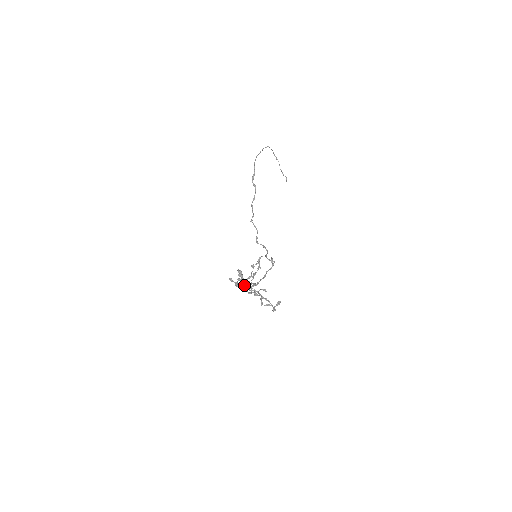
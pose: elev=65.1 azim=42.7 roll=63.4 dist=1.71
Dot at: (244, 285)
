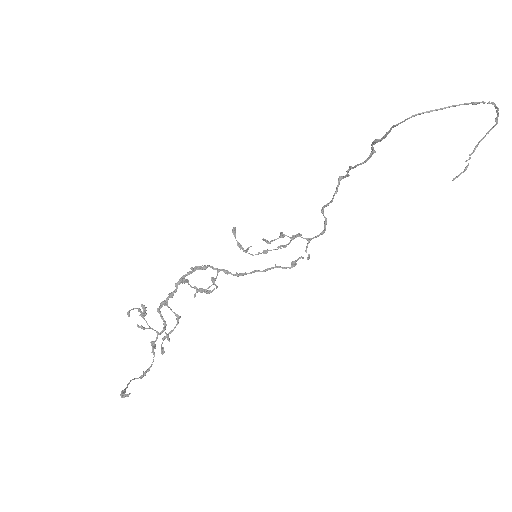
Dot at: (216, 268)
